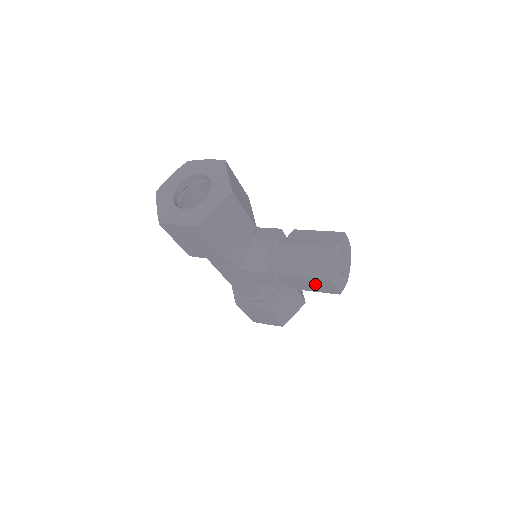
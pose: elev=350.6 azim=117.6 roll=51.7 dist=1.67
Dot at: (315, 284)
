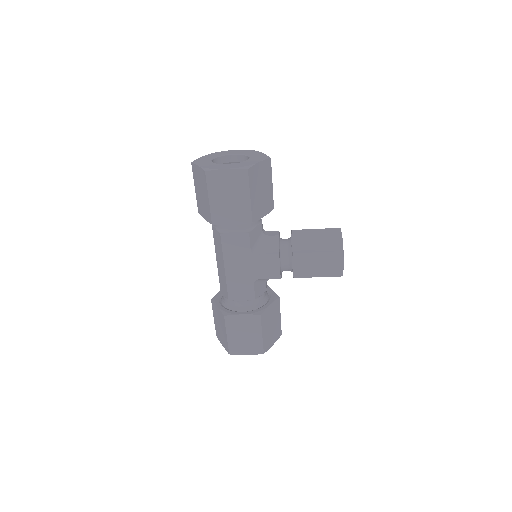
Dot at: (323, 263)
